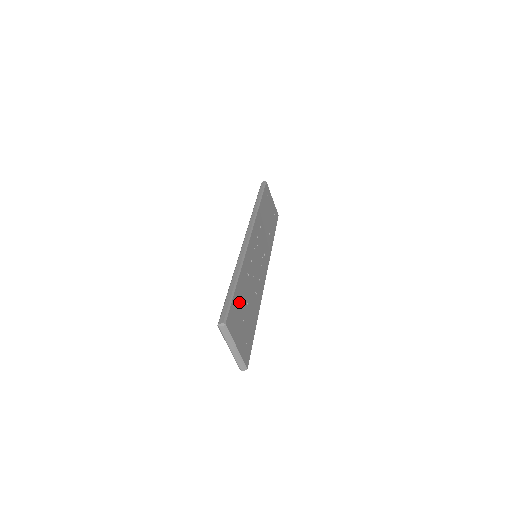
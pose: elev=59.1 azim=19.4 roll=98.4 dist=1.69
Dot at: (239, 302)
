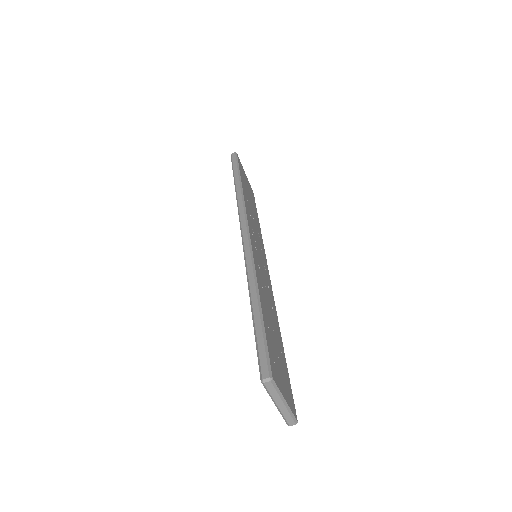
Dot at: (269, 333)
